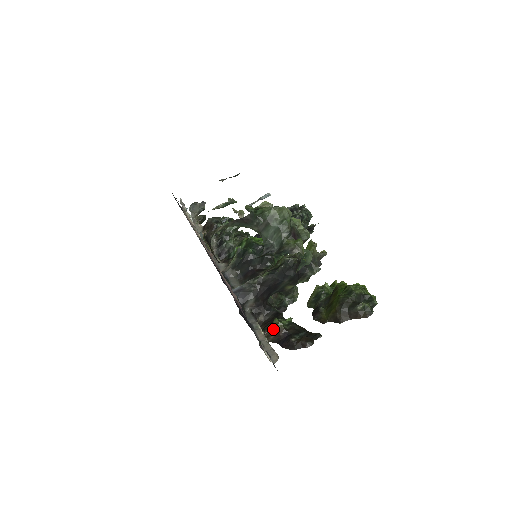
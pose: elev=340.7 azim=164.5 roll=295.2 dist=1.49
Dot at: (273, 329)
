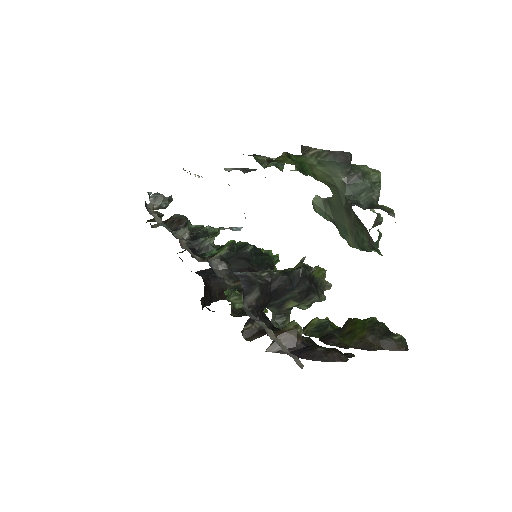
Dot at: (288, 332)
